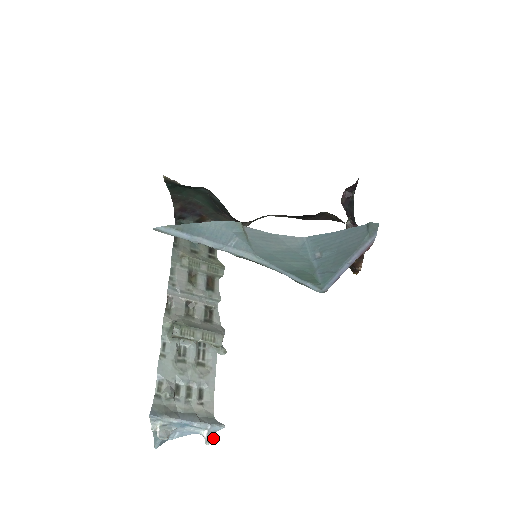
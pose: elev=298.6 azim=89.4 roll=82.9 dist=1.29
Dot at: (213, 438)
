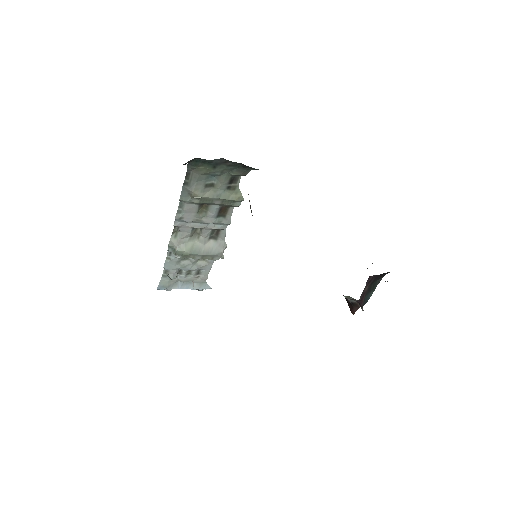
Dot at: occluded
